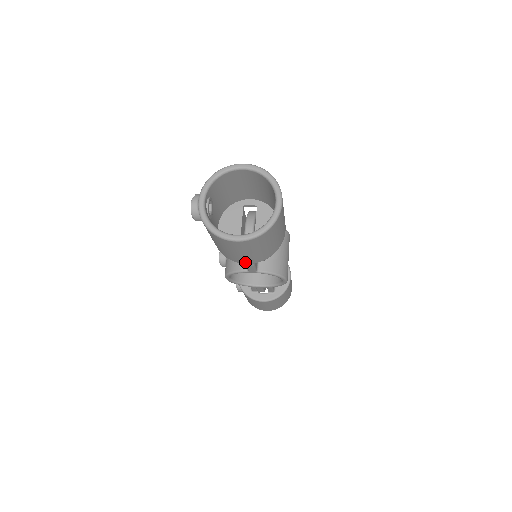
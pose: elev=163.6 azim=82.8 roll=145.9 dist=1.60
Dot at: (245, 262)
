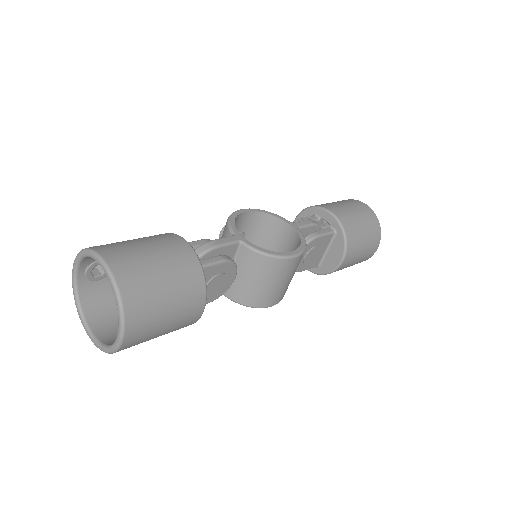
Dot at: occluded
